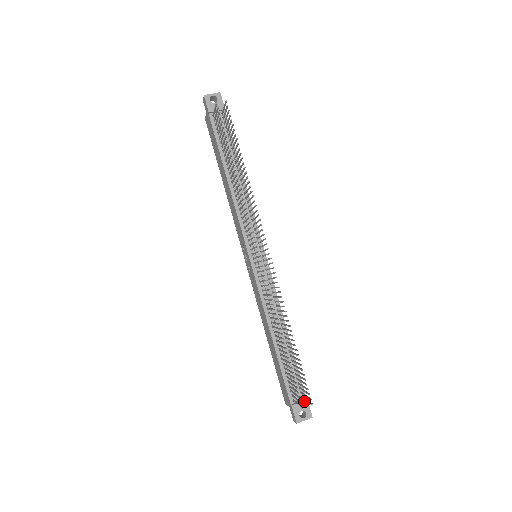
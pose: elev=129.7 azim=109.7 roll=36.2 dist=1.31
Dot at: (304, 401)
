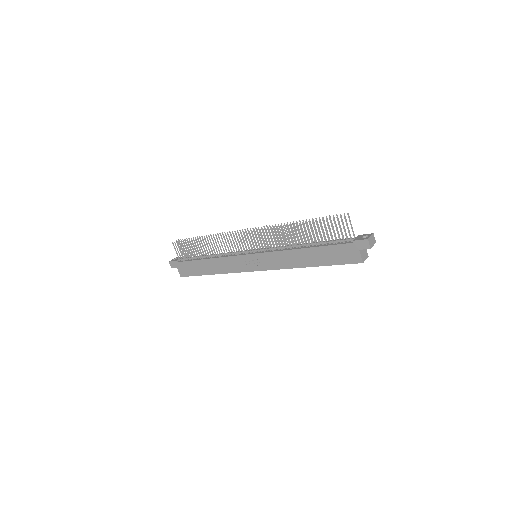
Dot at: (357, 236)
